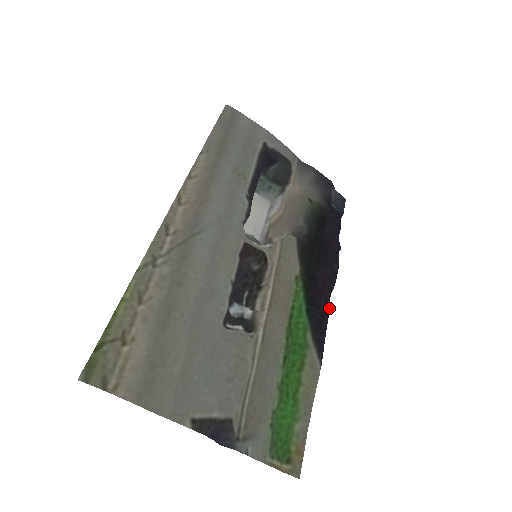
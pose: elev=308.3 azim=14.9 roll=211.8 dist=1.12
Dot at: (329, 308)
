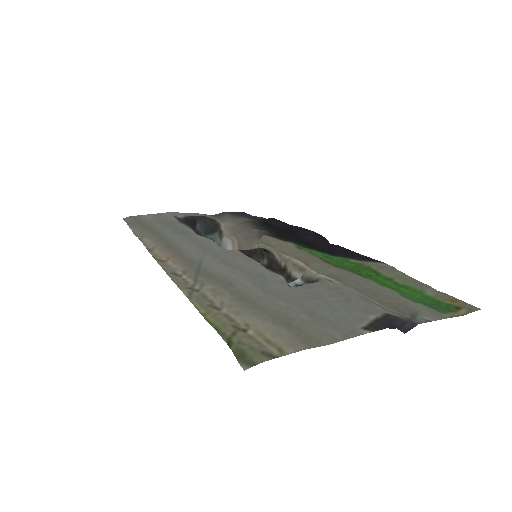
Dot at: (341, 247)
